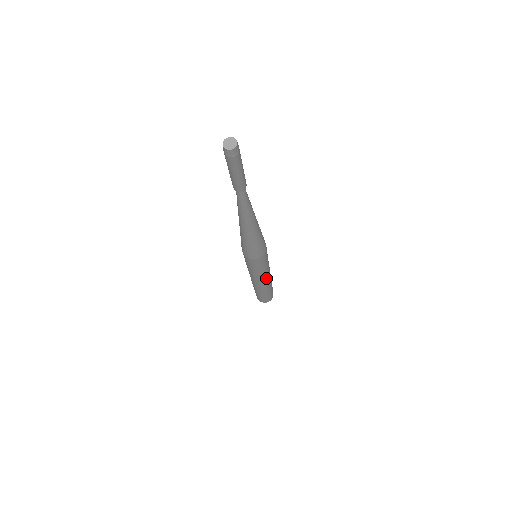
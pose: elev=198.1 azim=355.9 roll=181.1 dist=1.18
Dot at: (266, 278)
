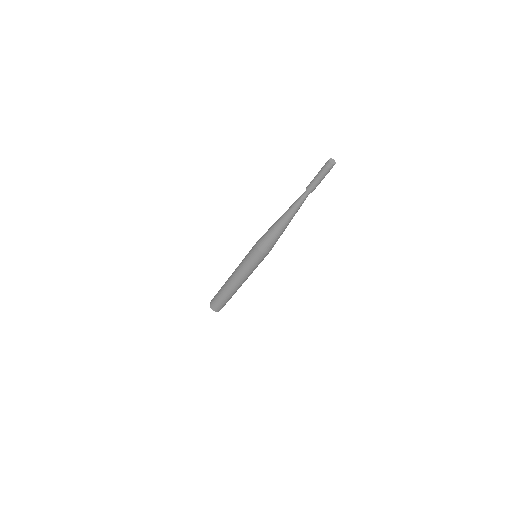
Dot at: (241, 280)
